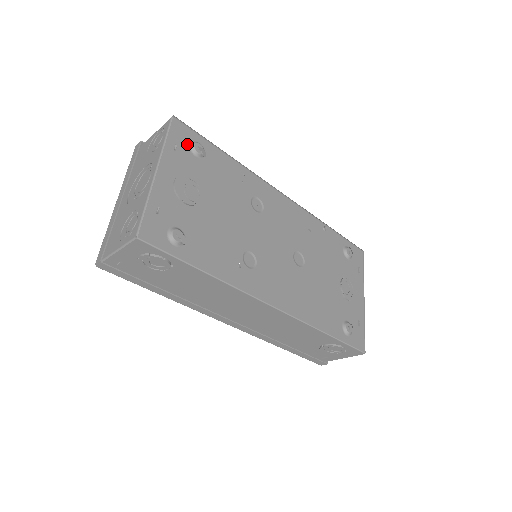
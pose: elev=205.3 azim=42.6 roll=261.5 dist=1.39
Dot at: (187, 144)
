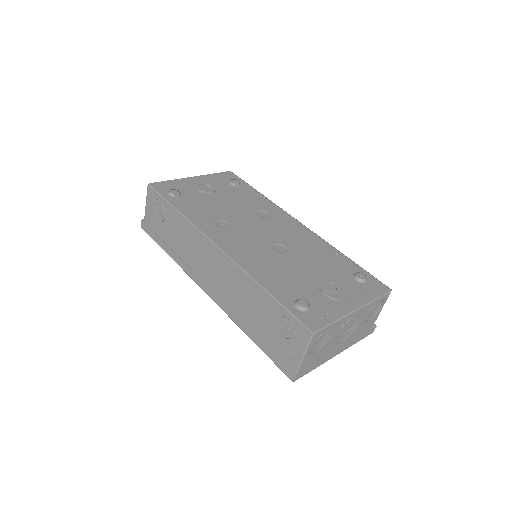
Dot at: (228, 180)
